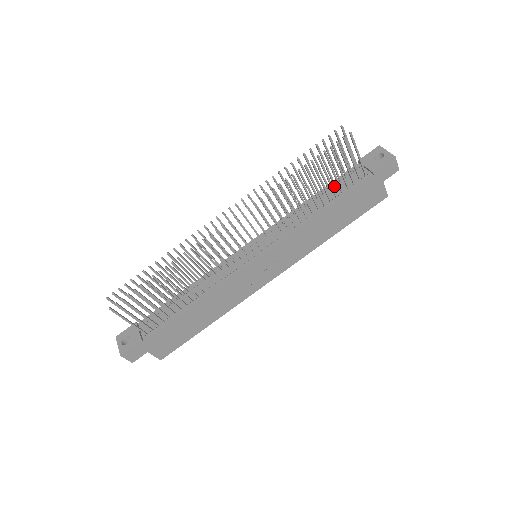
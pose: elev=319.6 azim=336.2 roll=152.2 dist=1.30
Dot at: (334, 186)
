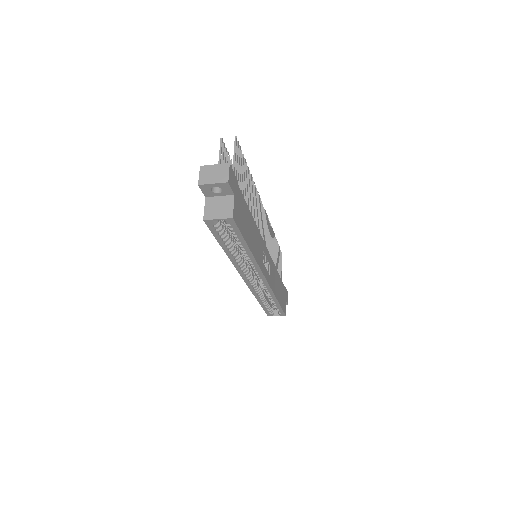
Dot at: occluded
